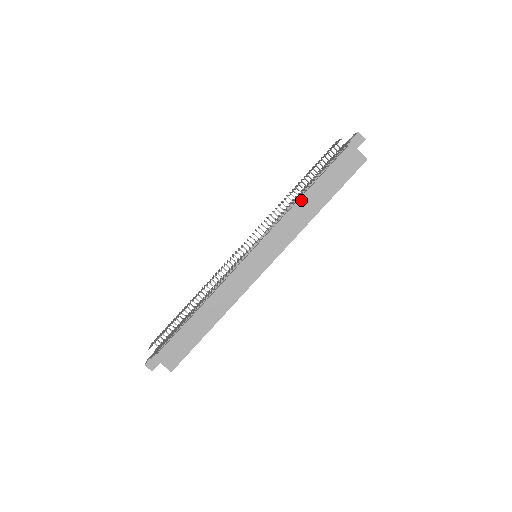
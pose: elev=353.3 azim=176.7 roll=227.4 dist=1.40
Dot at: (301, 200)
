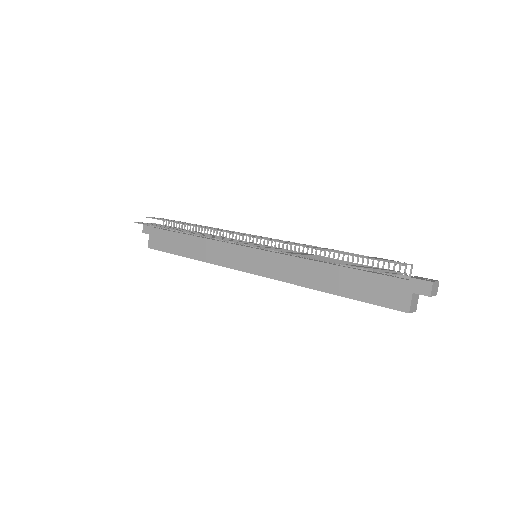
Dot at: (322, 265)
